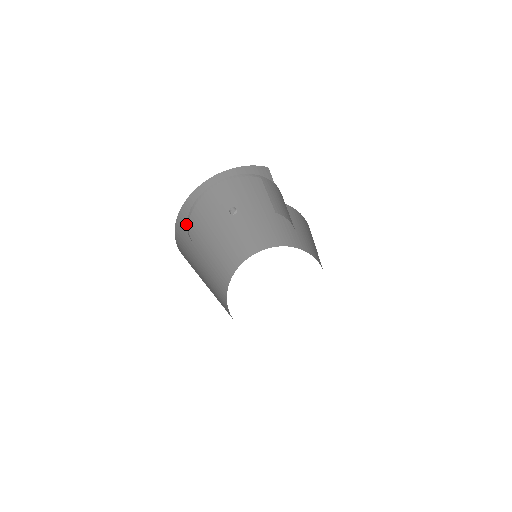
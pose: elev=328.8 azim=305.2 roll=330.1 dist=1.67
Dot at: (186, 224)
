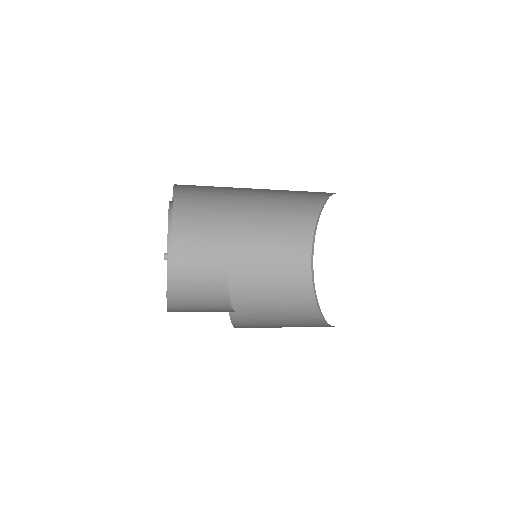
Dot at: (193, 200)
